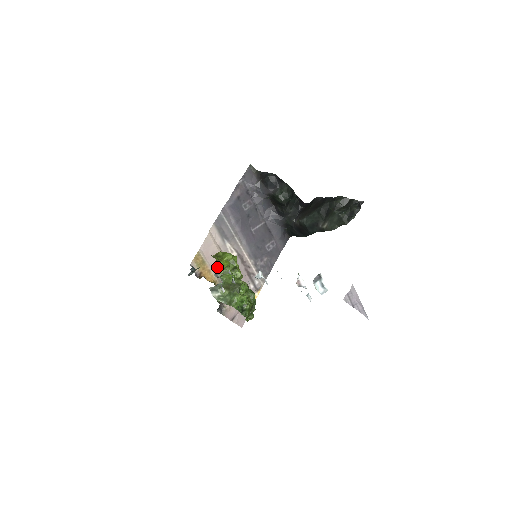
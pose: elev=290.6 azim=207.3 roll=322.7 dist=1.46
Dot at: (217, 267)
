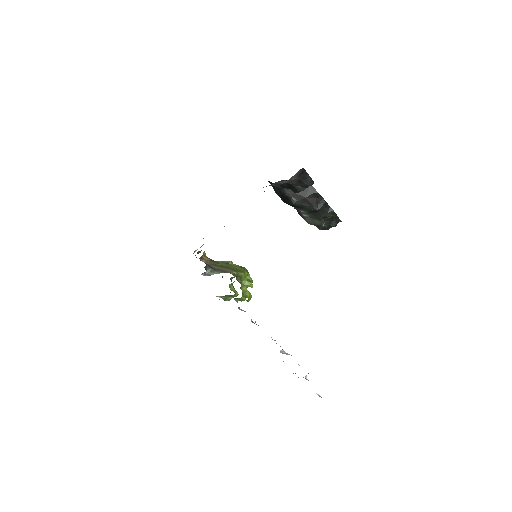
Dot at: occluded
